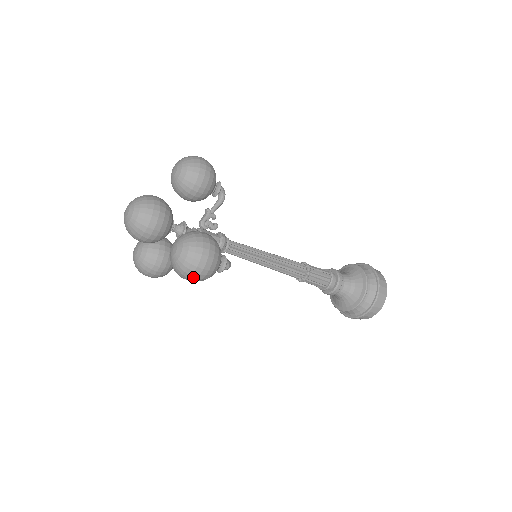
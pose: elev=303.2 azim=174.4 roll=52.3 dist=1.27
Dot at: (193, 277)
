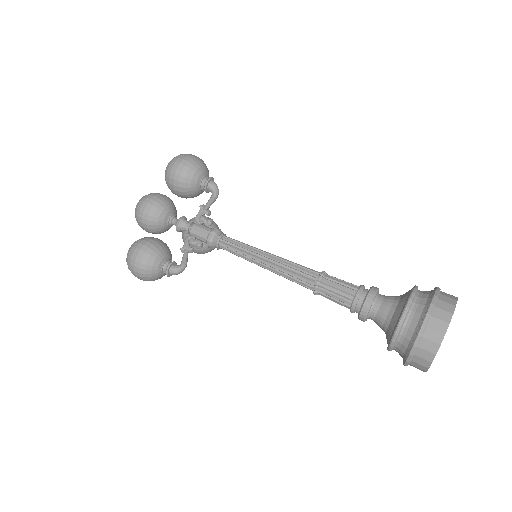
Dot at: occluded
